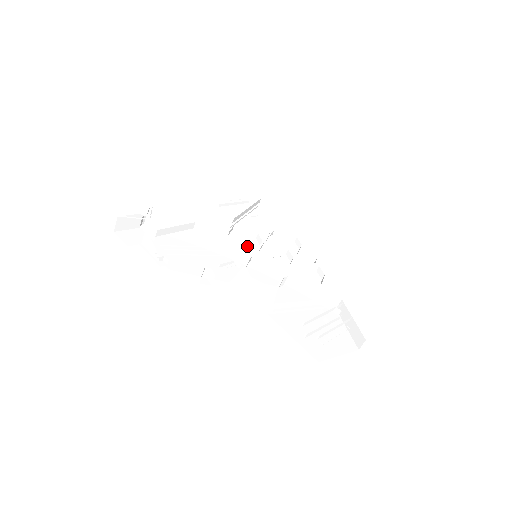
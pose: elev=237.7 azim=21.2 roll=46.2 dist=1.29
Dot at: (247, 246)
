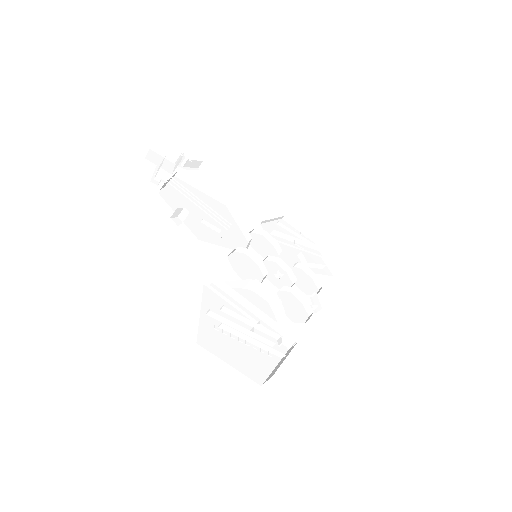
Dot at: (260, 249)
